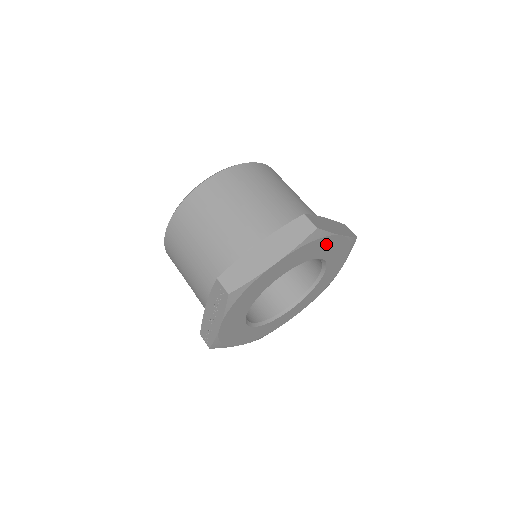
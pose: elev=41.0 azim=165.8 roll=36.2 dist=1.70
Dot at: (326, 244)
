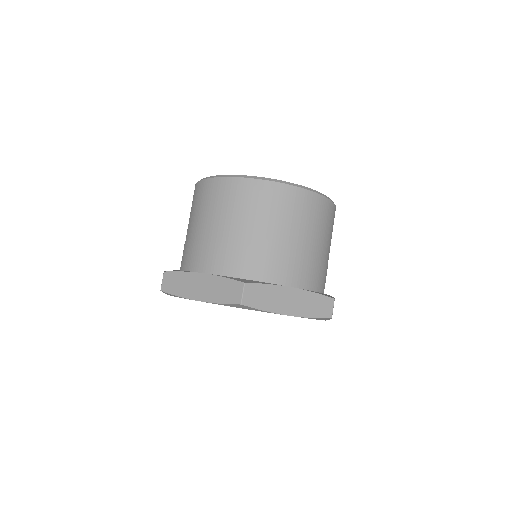
Dot at: occluded
